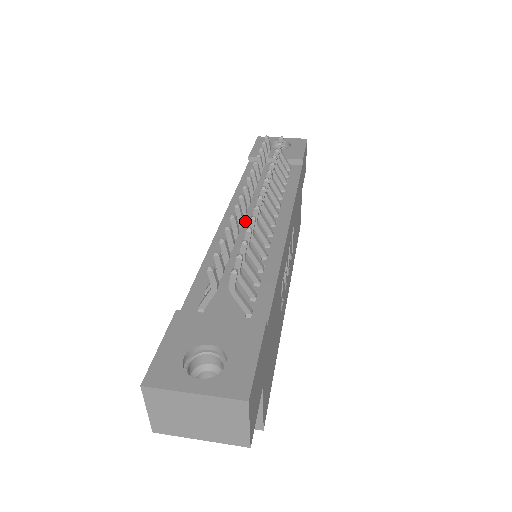
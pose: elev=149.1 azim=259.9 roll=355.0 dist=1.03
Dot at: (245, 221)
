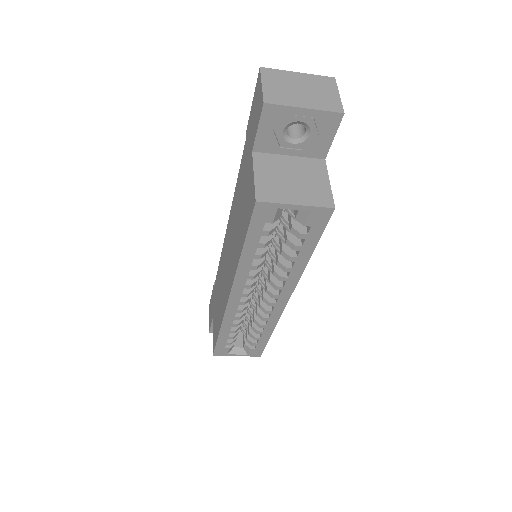
Dot at: occluded
